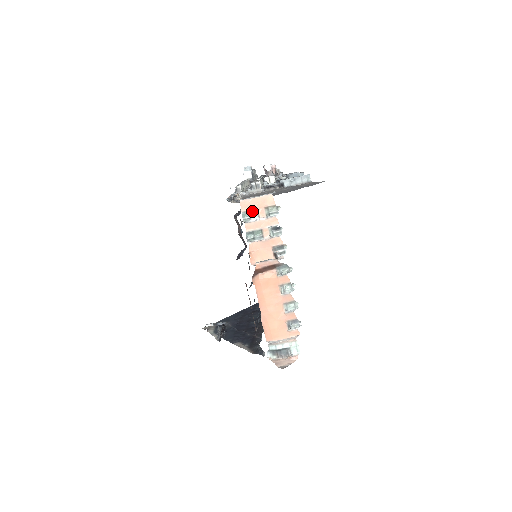
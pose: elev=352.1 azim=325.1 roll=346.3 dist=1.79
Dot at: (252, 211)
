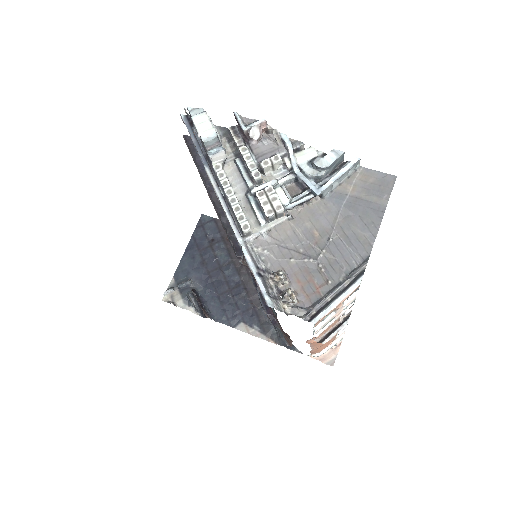
Dot at: (327, 315)
